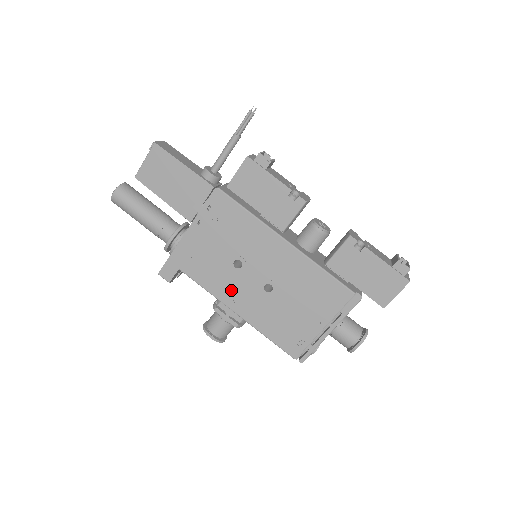
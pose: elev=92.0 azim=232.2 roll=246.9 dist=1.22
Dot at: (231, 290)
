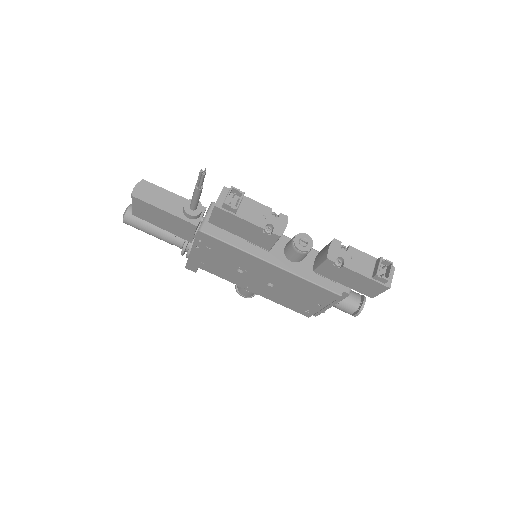
Dot at: (243, 282)
